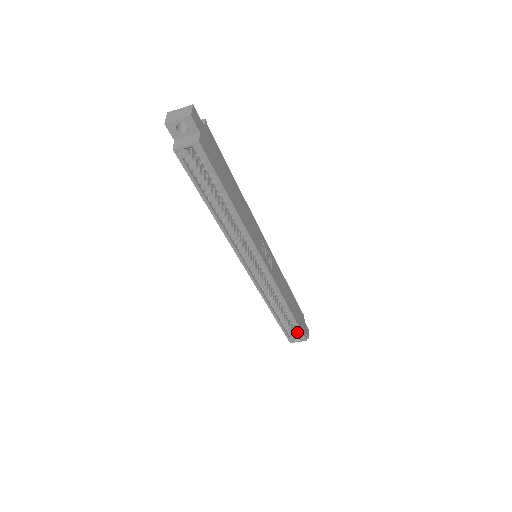
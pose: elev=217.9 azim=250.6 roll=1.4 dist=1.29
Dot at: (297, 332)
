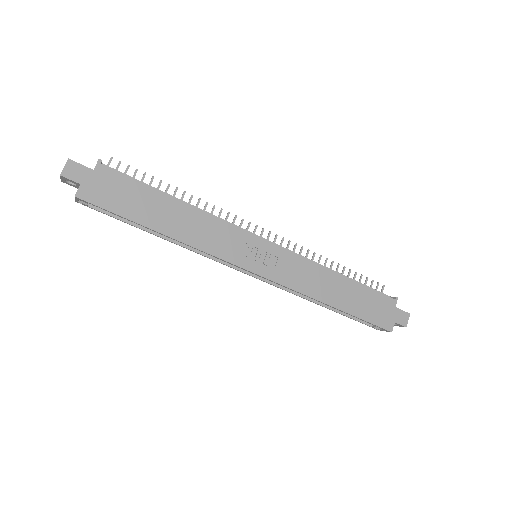
Dot at: occluded
